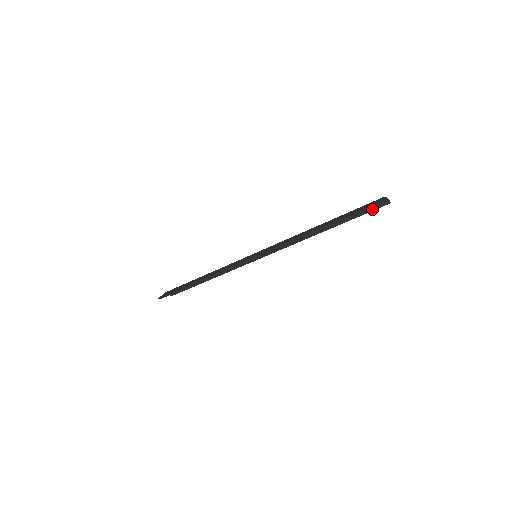
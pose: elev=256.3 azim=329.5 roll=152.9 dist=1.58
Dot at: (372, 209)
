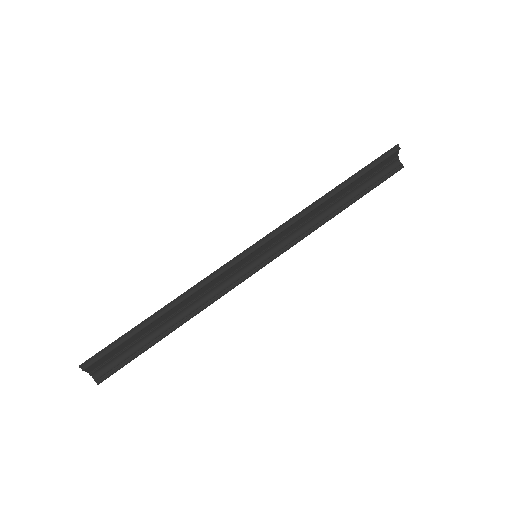
Dot at: (387, 176)
